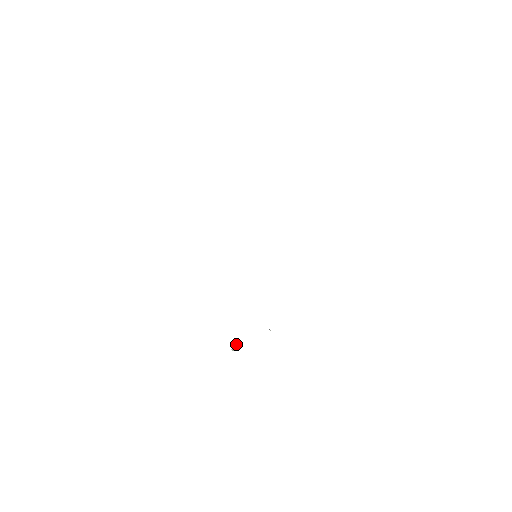
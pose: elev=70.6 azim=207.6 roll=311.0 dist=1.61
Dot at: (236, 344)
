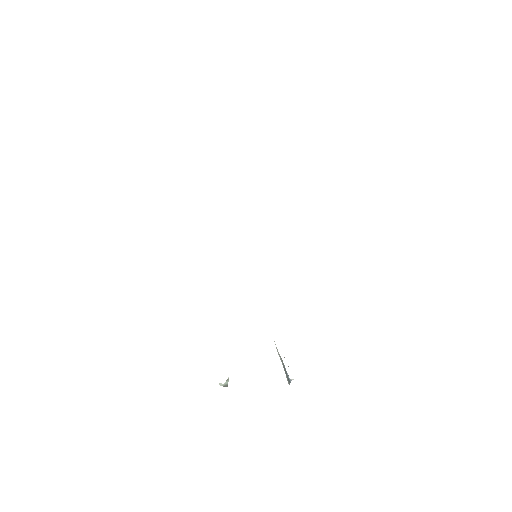
Dot at: (228, 378)
